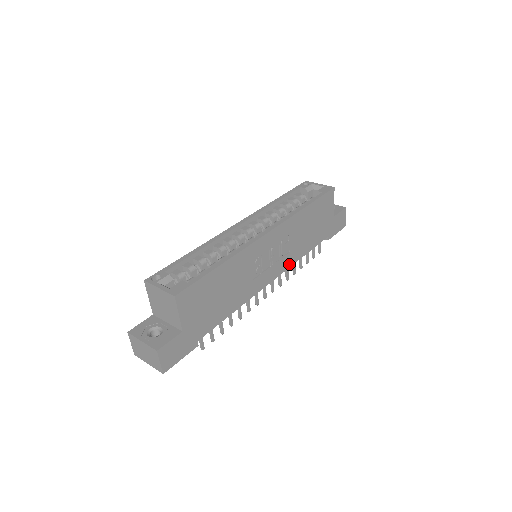
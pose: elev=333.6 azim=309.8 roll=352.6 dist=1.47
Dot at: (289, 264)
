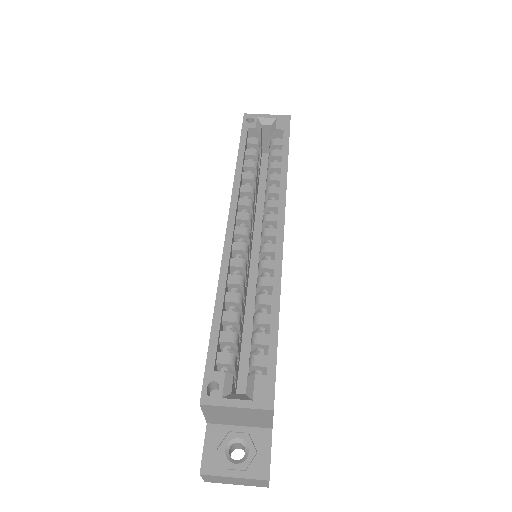
Dot at: occluded
